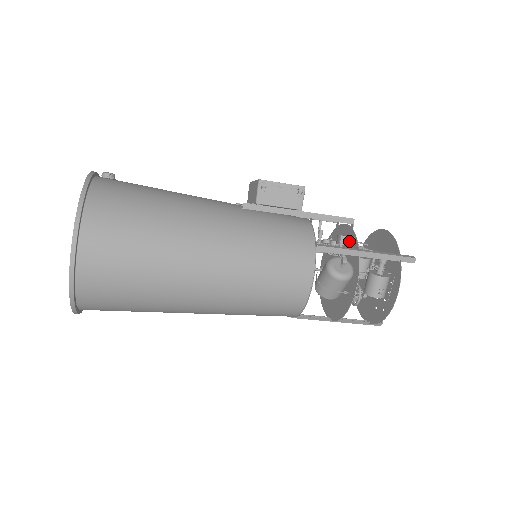
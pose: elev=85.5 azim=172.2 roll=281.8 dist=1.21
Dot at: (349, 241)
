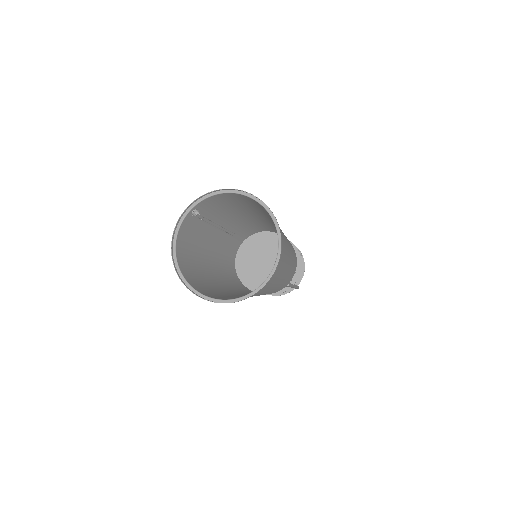
Dot at: occluded
